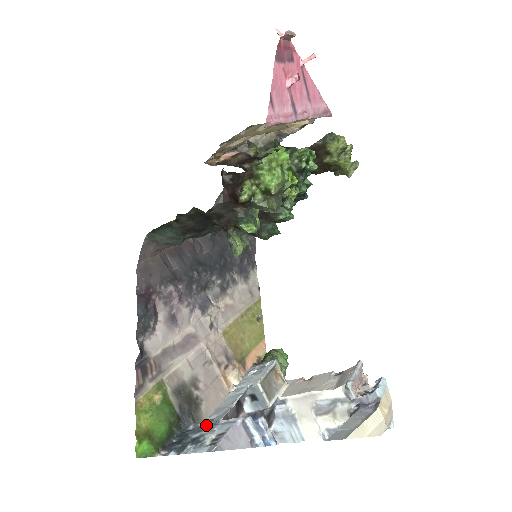
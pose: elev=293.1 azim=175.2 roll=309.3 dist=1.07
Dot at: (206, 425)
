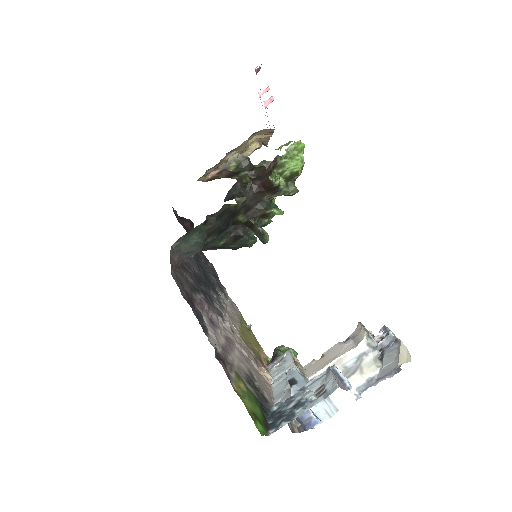
Dot at: (292, 396)
